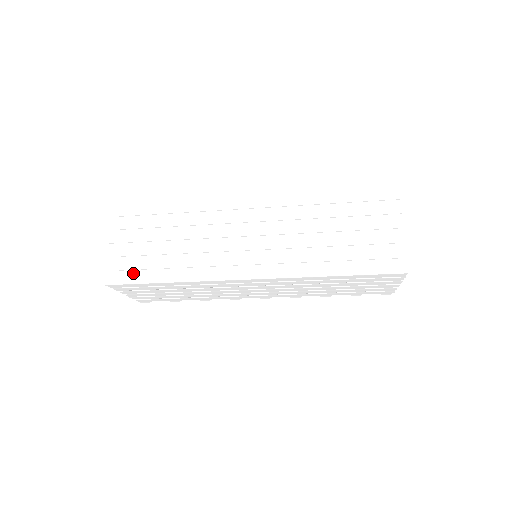
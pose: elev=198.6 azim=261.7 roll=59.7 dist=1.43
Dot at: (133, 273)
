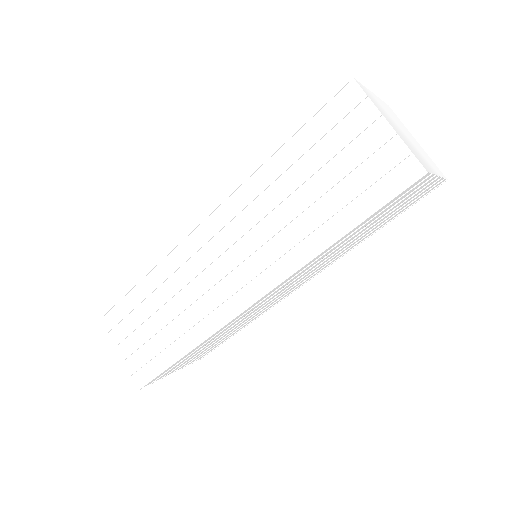
Dot at: (151, 364)
